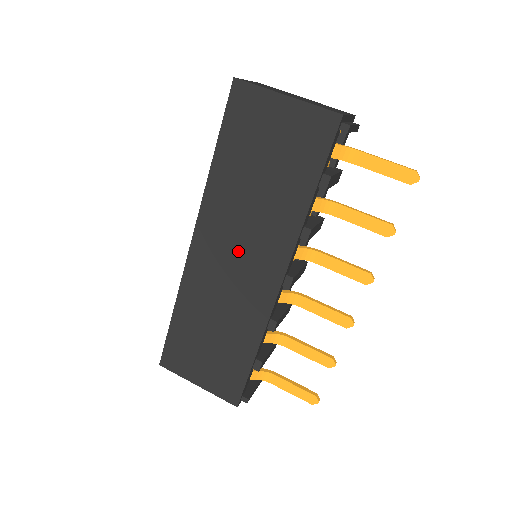
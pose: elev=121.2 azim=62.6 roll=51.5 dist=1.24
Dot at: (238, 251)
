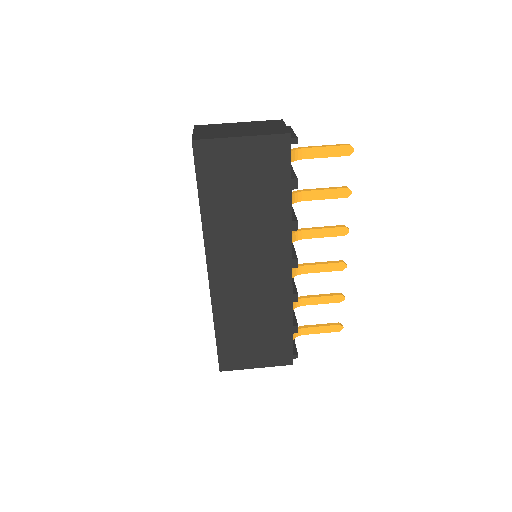
Dot at: (249, 262)
